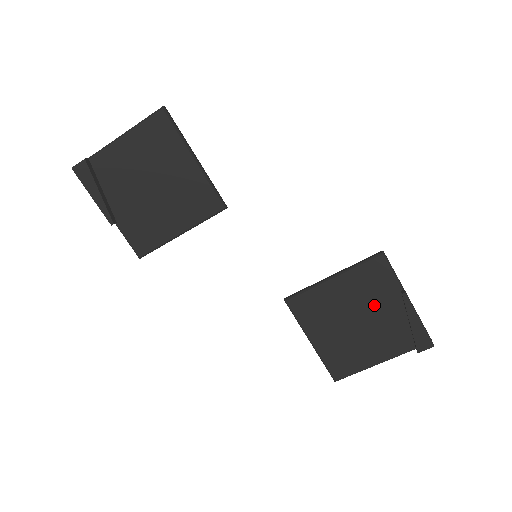
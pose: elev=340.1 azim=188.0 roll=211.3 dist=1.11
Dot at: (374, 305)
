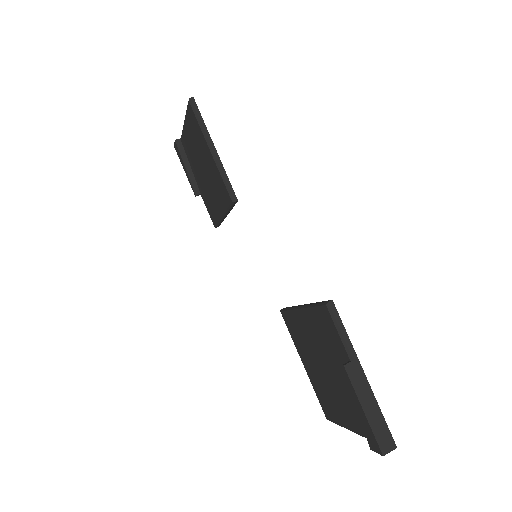
Dot at: (333, 361)
